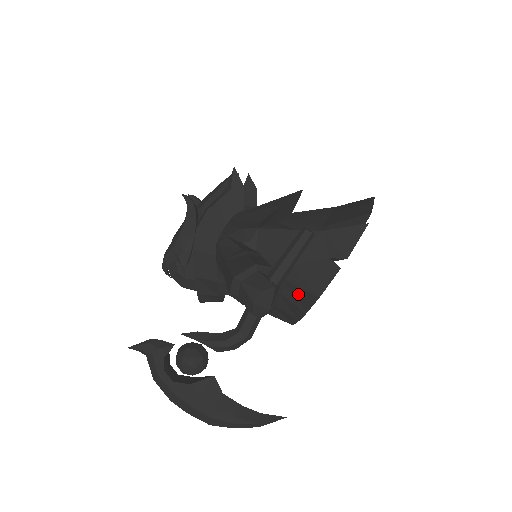
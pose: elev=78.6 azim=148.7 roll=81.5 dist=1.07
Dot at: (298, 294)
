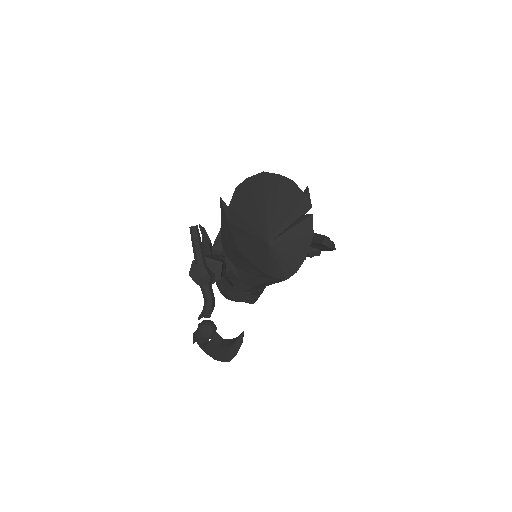
Dot at: (243, 259)
